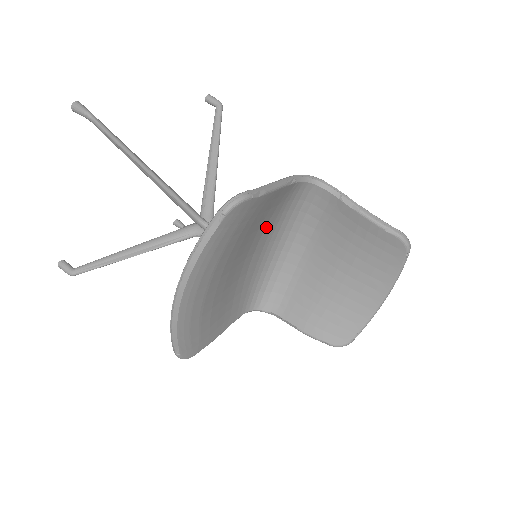
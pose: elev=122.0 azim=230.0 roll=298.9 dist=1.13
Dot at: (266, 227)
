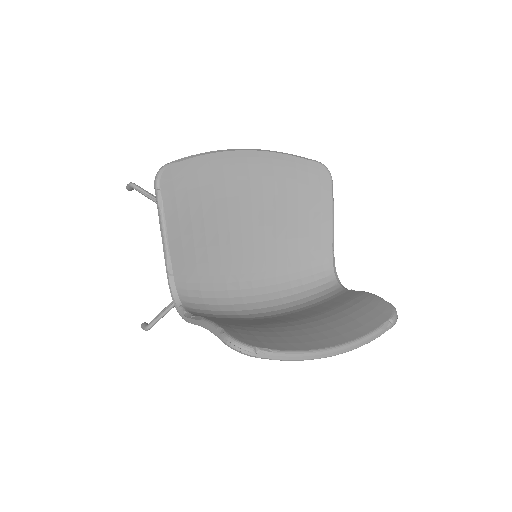
Dot at: (284, 256)
